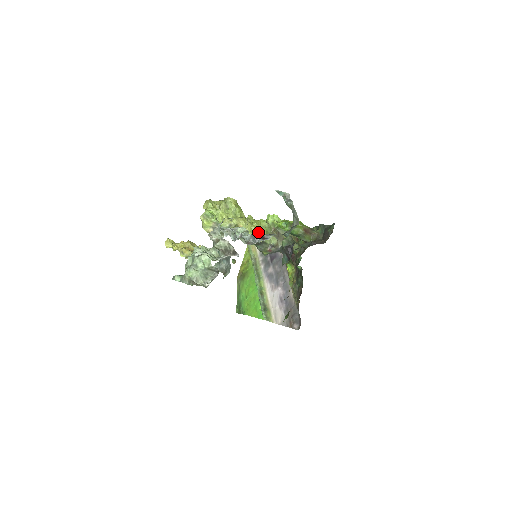
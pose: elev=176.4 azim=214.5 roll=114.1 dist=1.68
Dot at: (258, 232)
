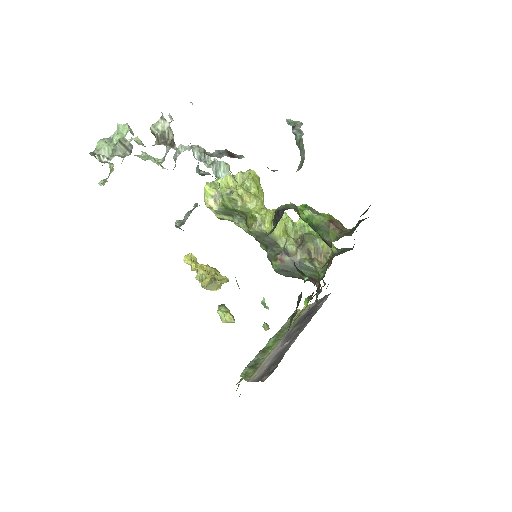
Dot at: (268, 218)
